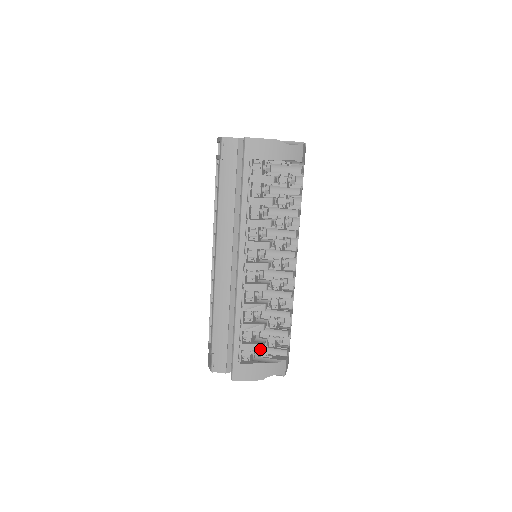
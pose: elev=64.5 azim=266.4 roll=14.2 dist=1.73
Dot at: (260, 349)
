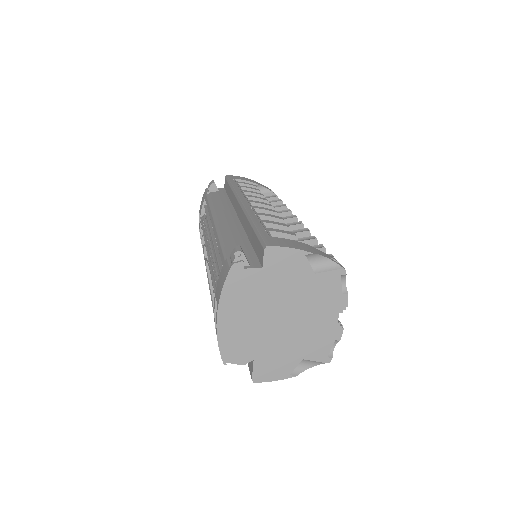
Dot at: occluded
